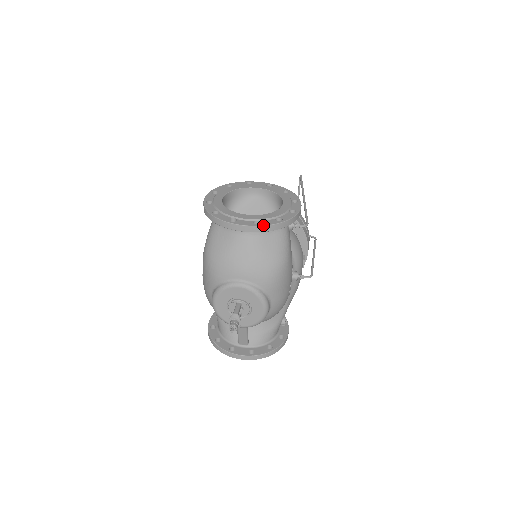
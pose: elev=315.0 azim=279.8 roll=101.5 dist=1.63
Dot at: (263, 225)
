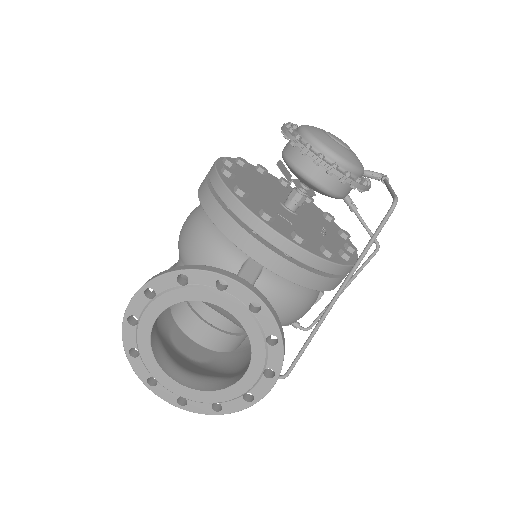
Dot at: occluded
